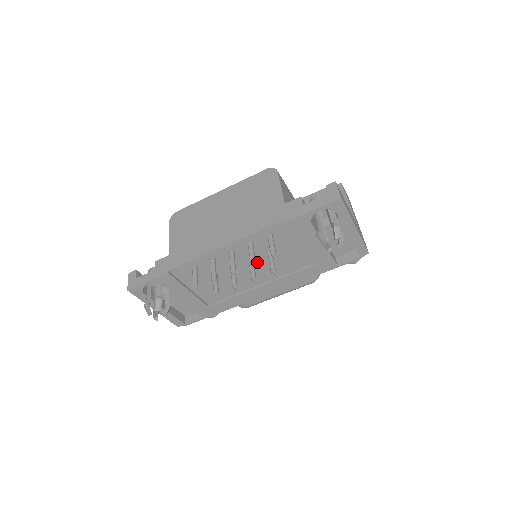
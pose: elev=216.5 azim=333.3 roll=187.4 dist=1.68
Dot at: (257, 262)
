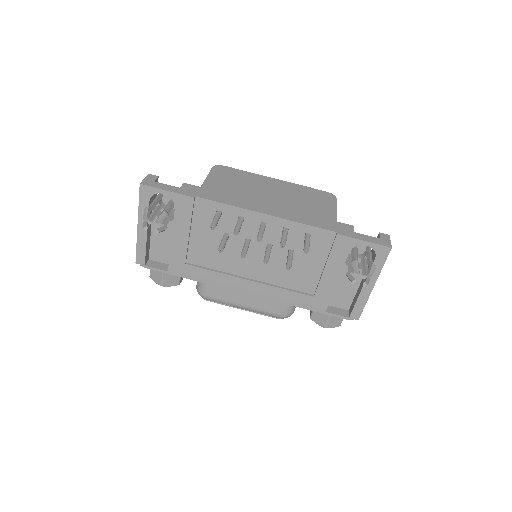
Dot at: (271, 253)
